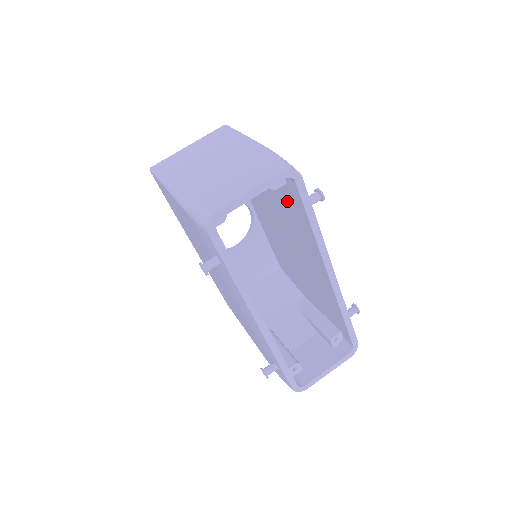
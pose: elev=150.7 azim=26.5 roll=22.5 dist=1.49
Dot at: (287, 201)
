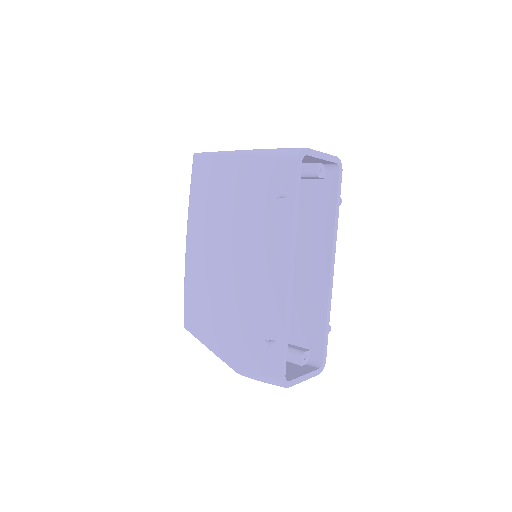
Dot at: (312, 200)
